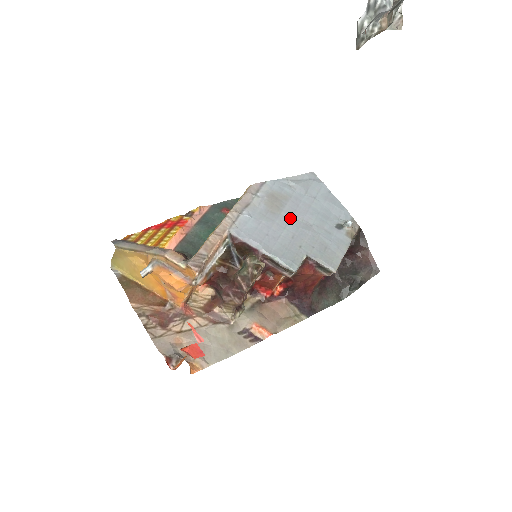
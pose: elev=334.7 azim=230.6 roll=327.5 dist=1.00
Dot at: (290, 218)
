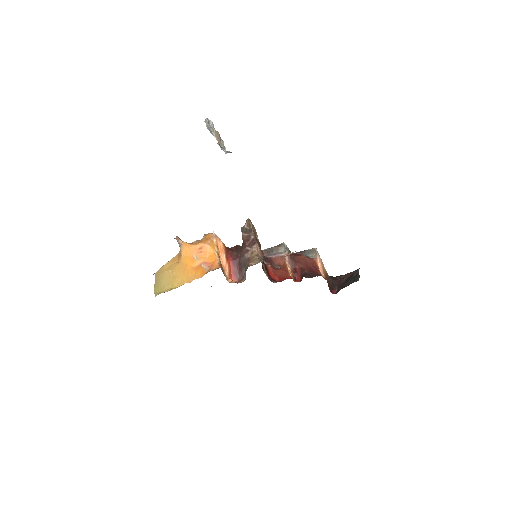
Dot at: occluded
